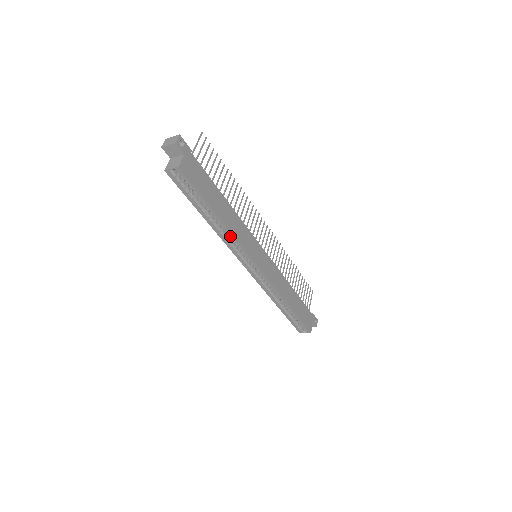
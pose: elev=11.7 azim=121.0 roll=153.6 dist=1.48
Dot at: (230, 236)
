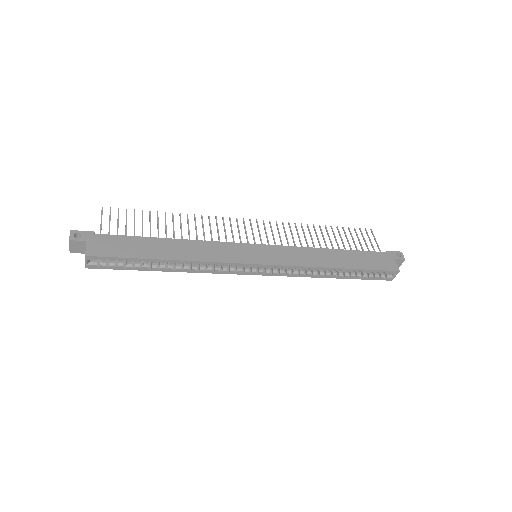
Dot at: (201, 264)
